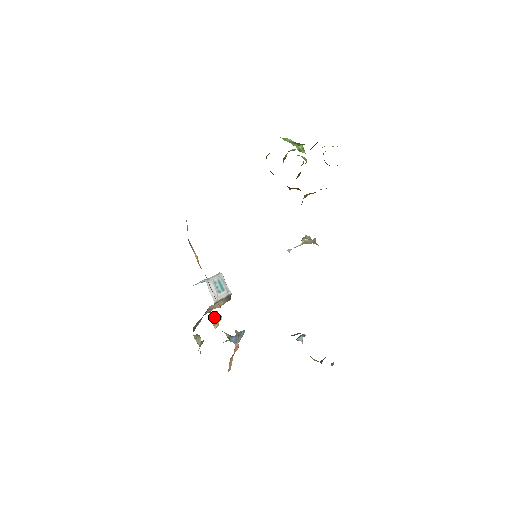
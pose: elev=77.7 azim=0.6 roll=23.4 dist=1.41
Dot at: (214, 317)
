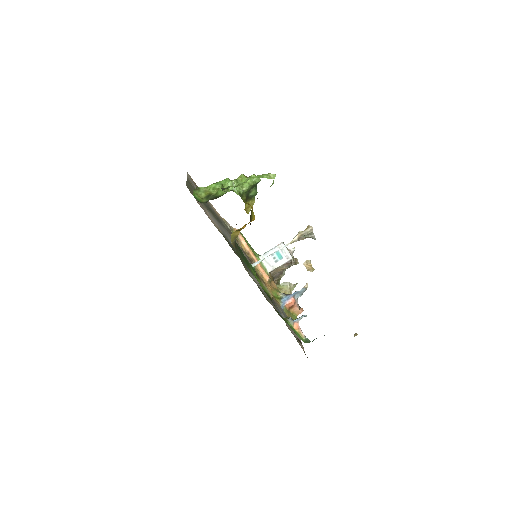
Dot at: (305, 265)
